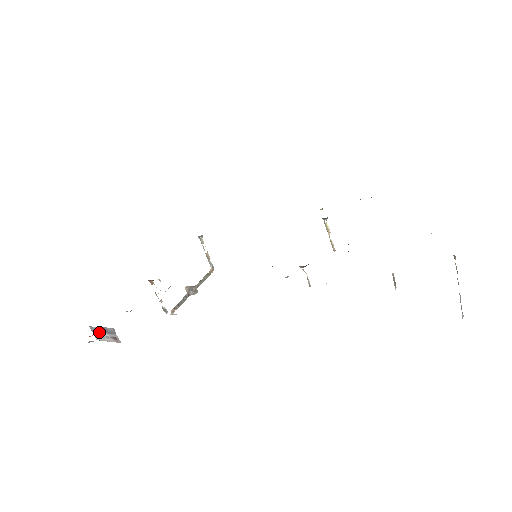
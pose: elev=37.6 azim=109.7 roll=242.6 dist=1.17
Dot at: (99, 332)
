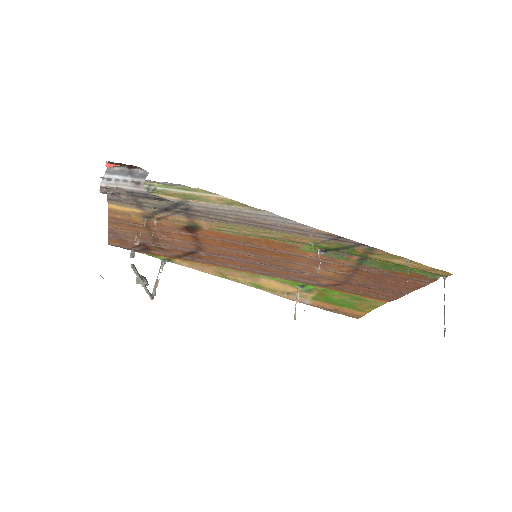
Dot at: (118, 174)
